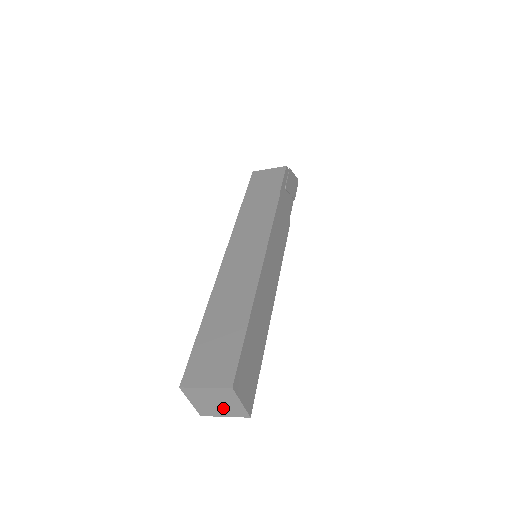
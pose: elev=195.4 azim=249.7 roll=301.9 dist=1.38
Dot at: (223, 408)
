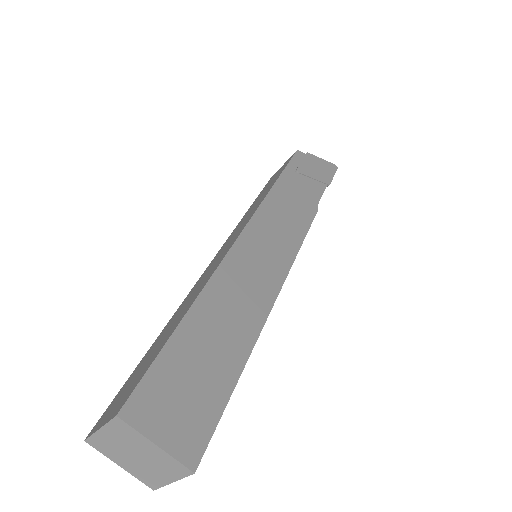
Dot at: (153, 464)
